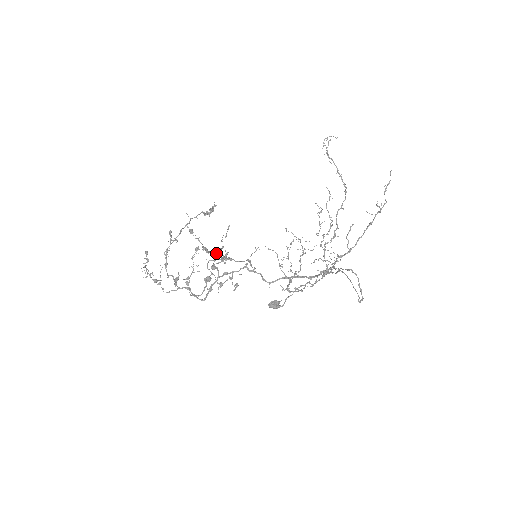
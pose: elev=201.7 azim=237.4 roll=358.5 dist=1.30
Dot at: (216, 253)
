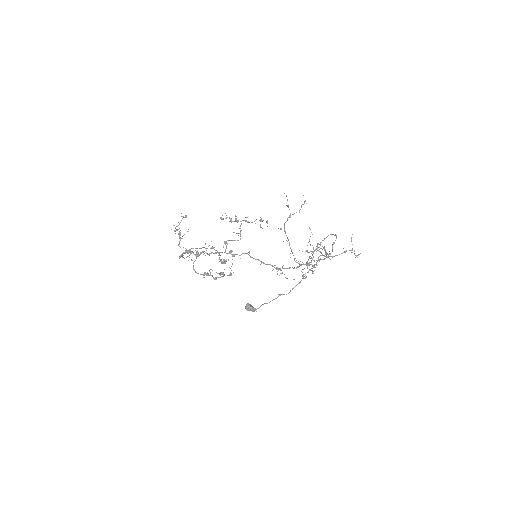
Dot at: (238, 220)
